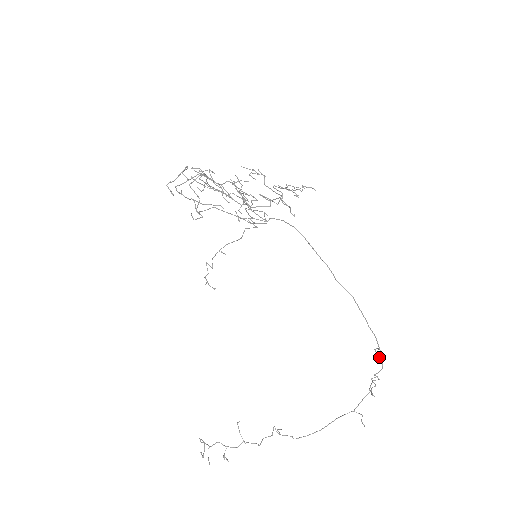
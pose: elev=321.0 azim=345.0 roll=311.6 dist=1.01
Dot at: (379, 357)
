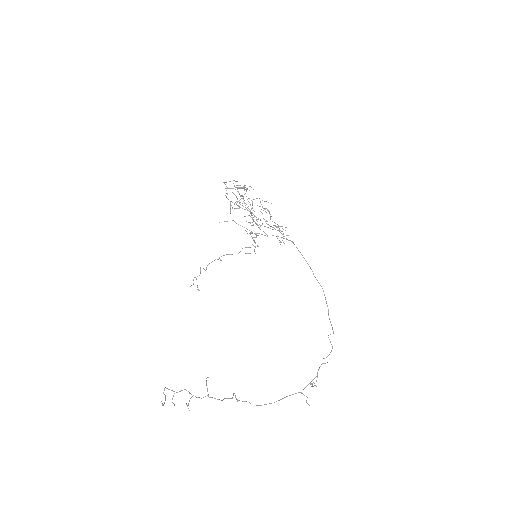
Dot at: occluded
